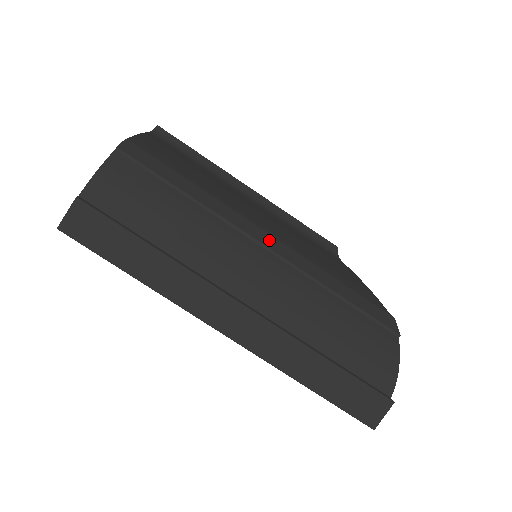
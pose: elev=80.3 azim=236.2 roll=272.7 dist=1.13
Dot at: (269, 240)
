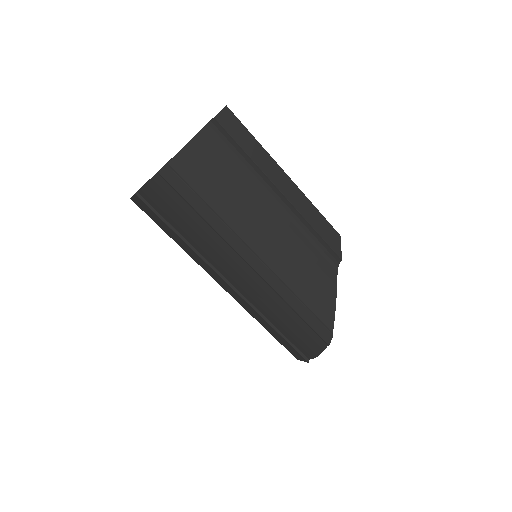
Dot at: (257, 264)
